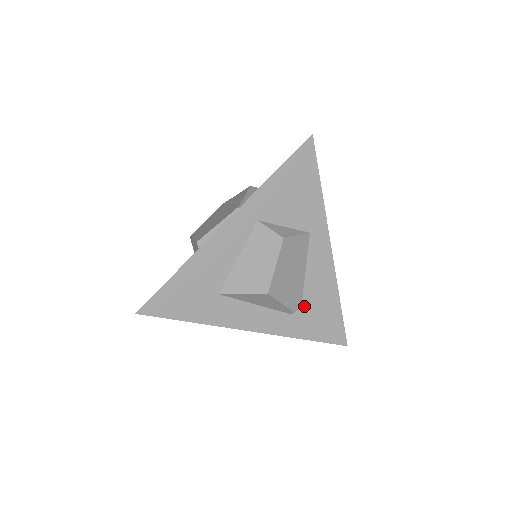
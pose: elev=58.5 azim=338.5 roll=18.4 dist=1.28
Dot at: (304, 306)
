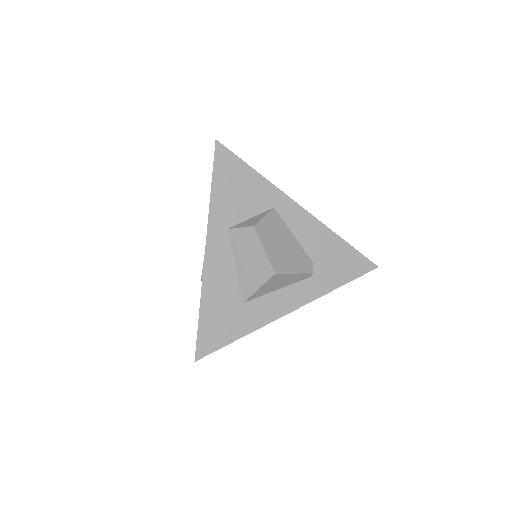
Dot at: (316, 263)
